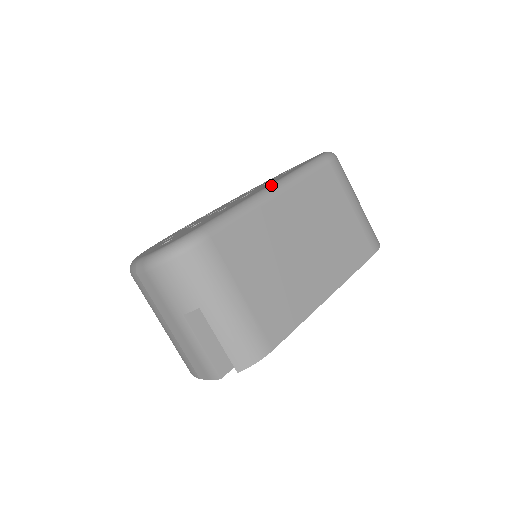
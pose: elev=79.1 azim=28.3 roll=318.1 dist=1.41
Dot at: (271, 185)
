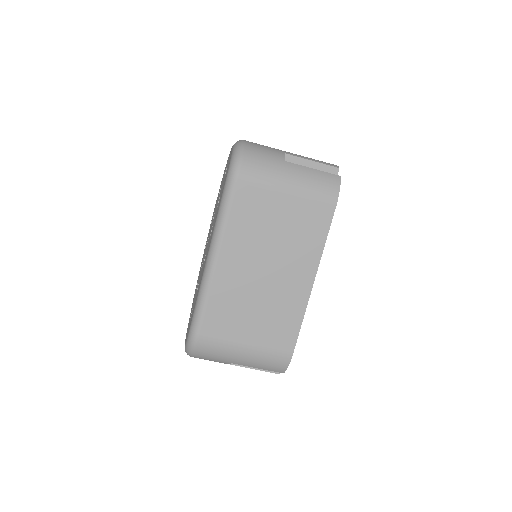
Dot at: (209, 252)
